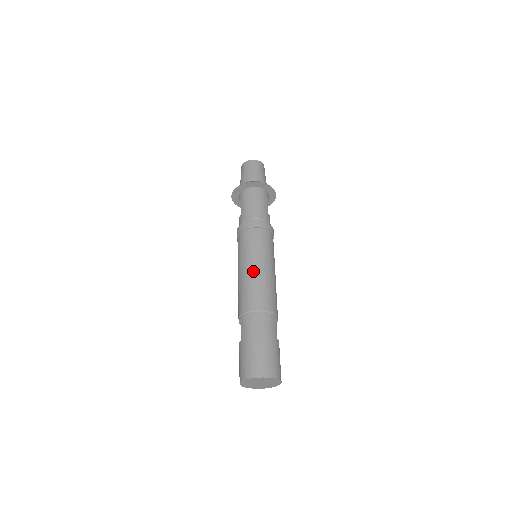
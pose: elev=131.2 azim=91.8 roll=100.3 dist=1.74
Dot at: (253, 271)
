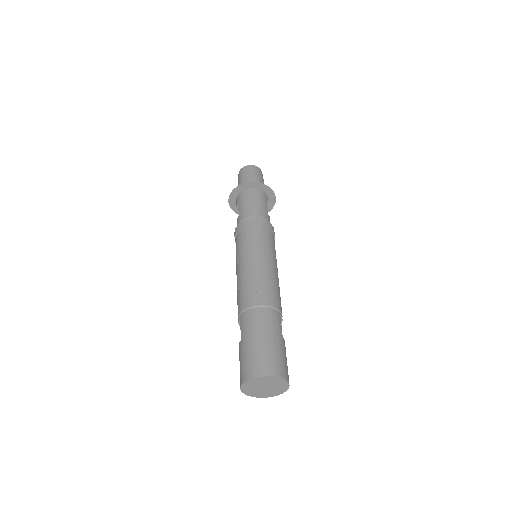
Dot at: (253, 266)
